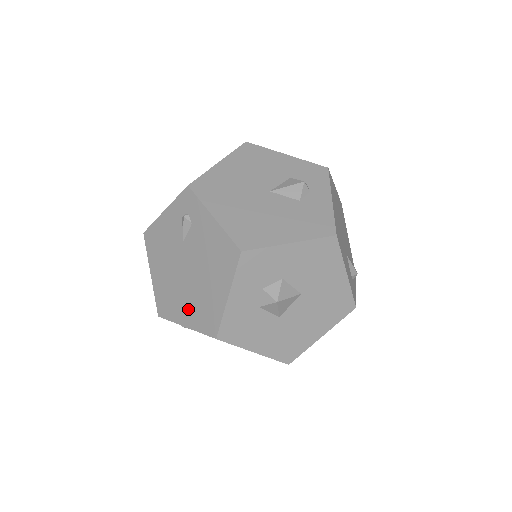
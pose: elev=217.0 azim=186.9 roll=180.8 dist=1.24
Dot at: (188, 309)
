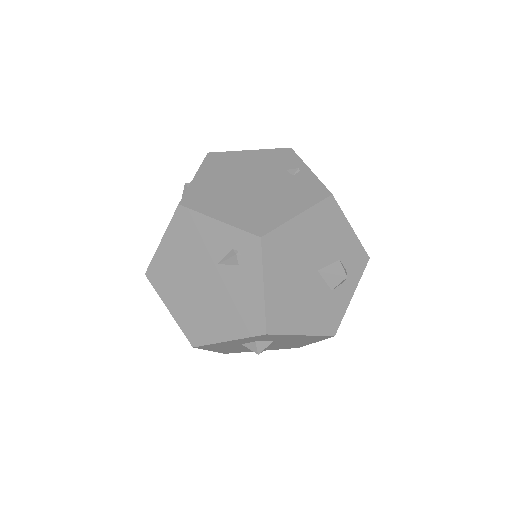
Dot at: (182, 305)
